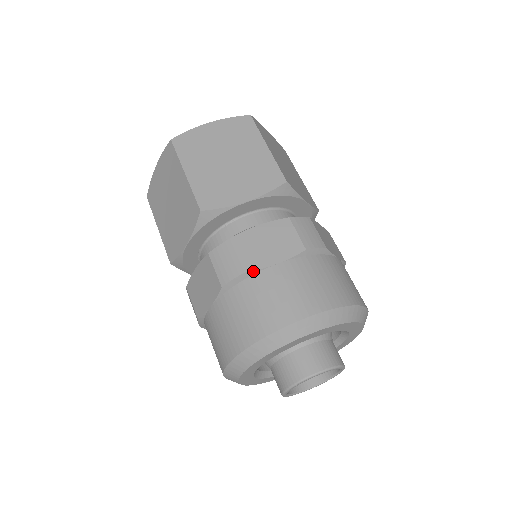
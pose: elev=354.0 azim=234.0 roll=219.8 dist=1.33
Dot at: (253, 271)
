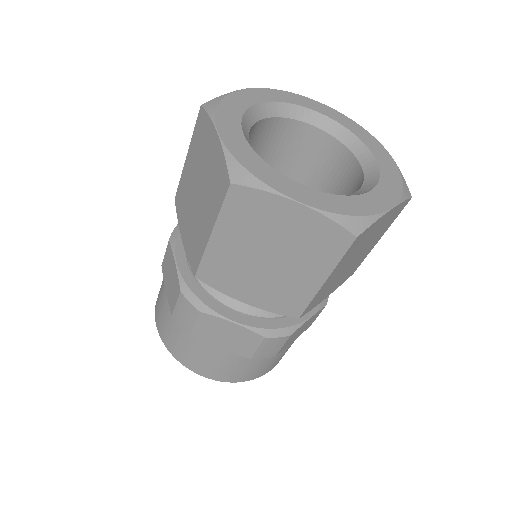
Dot at: occluded
